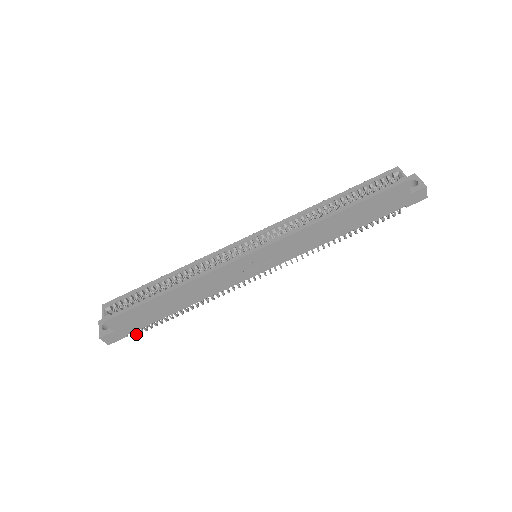
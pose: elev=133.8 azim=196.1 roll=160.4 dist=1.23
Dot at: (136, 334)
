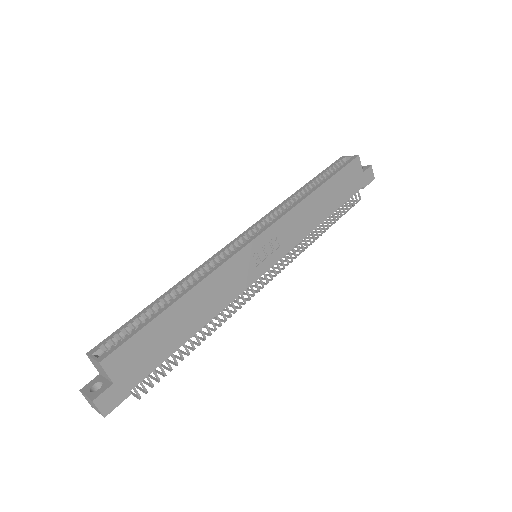
Dot at: (139, 395)
